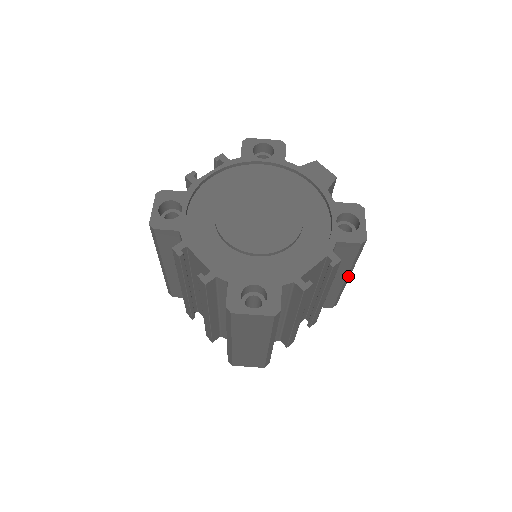
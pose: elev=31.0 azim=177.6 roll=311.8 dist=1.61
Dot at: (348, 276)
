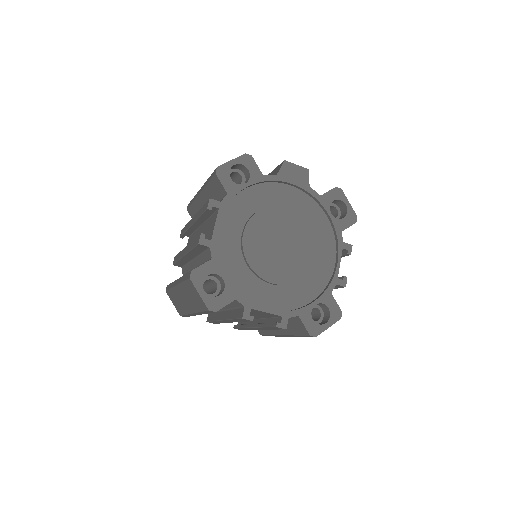
Dot at: occluded
